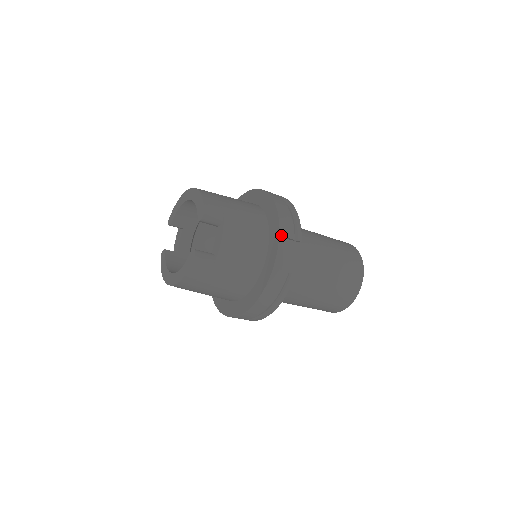
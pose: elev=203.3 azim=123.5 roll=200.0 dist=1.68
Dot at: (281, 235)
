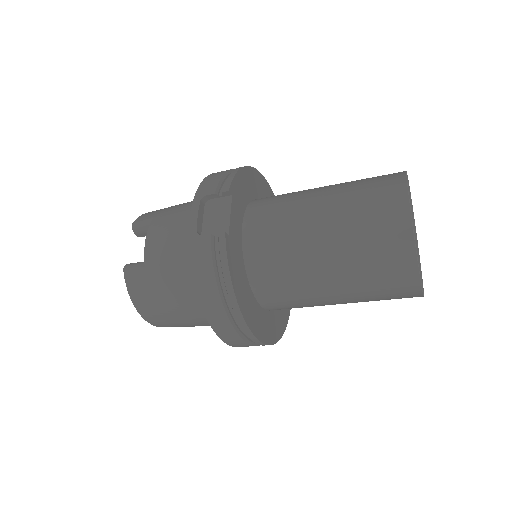
Dot at: (197, 197)
